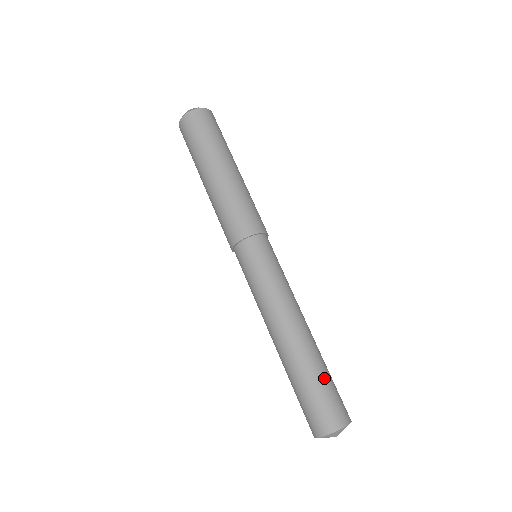
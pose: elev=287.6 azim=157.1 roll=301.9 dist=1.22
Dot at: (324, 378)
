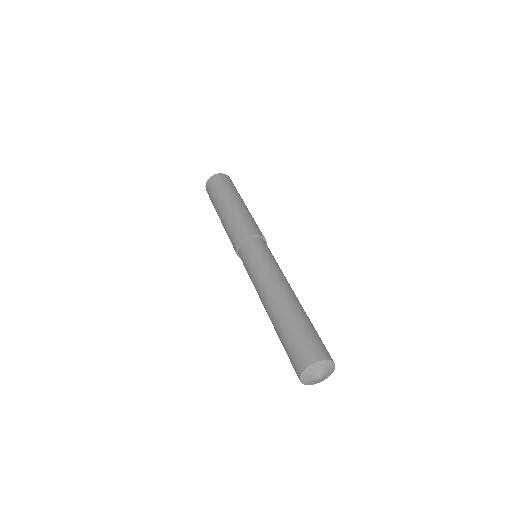
Dot at: (307, 325)
